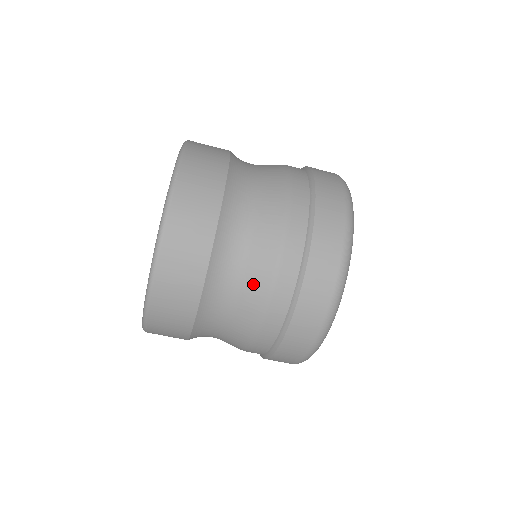
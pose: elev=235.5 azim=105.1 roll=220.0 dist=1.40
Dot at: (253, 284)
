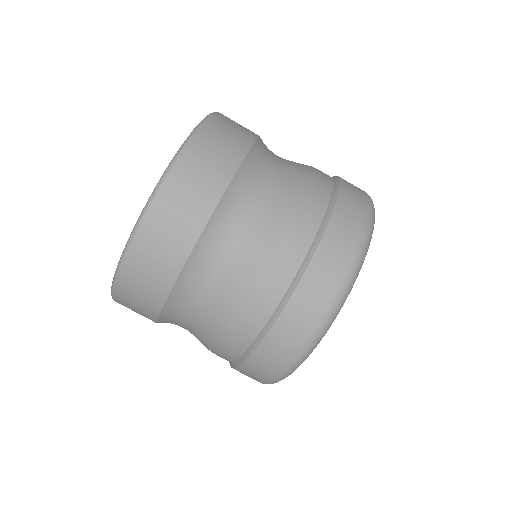
Dot at: (225, 302)
